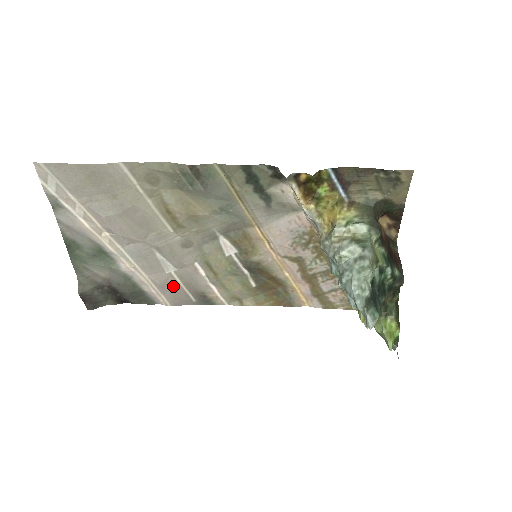
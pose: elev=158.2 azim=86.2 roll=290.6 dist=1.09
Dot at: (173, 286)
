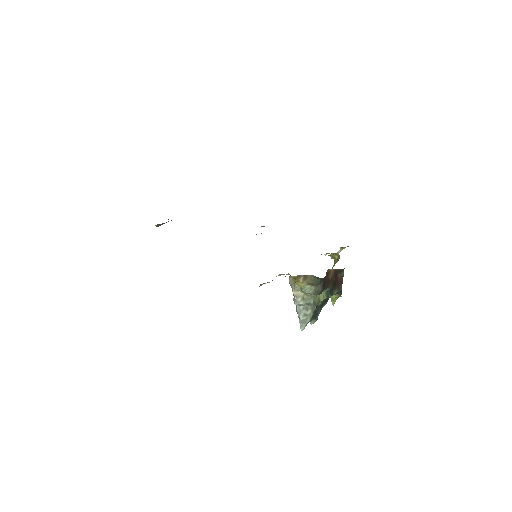
Dot at: occluded
